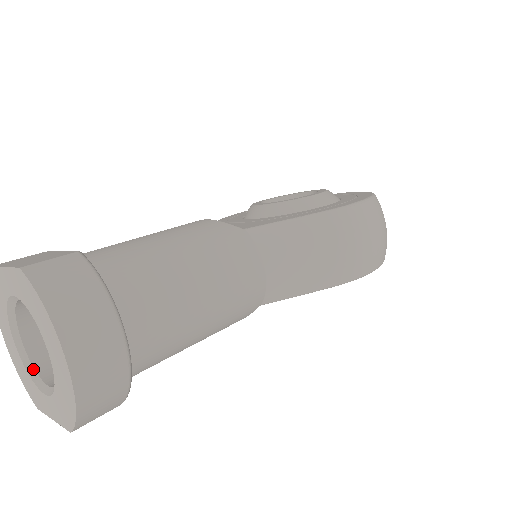
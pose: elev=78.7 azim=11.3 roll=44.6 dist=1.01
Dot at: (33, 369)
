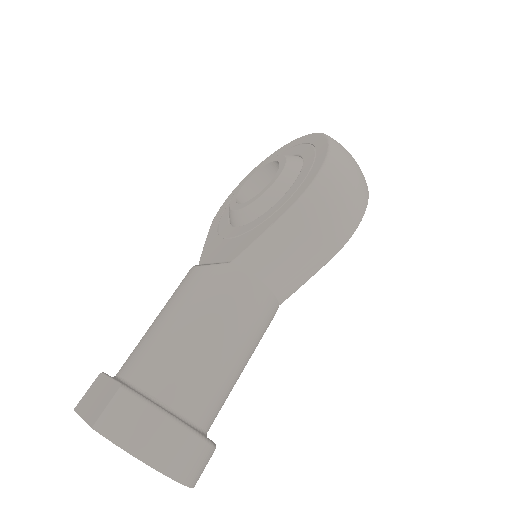
Dot at: occluded
